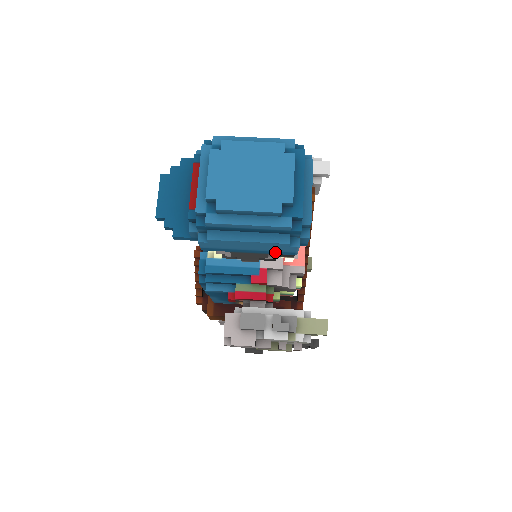
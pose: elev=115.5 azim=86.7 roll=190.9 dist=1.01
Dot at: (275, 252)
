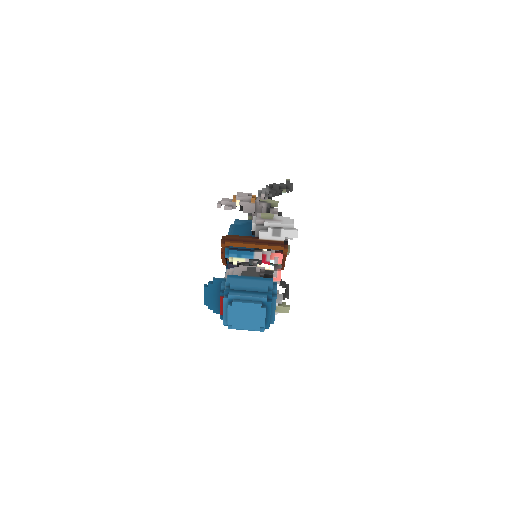
Dot at: occluded
